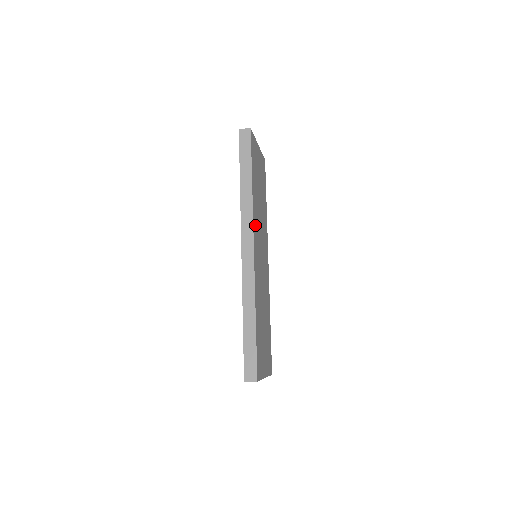
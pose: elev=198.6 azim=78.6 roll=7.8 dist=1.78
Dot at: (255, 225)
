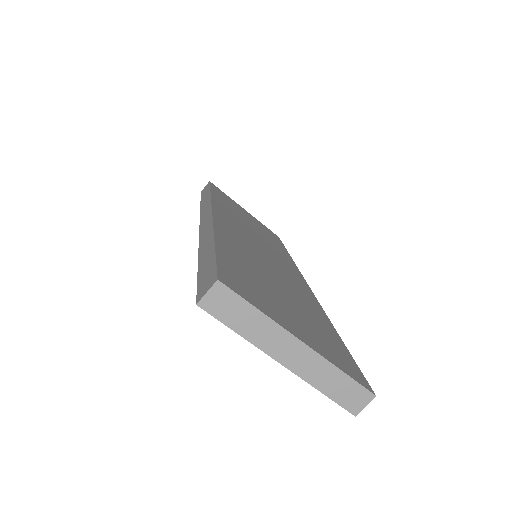
Dot at: (224, 212)
